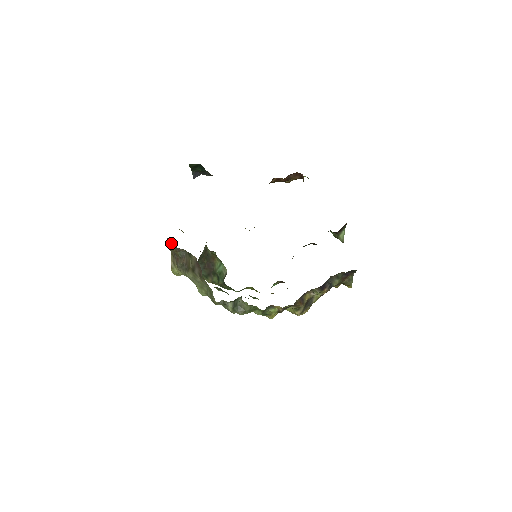
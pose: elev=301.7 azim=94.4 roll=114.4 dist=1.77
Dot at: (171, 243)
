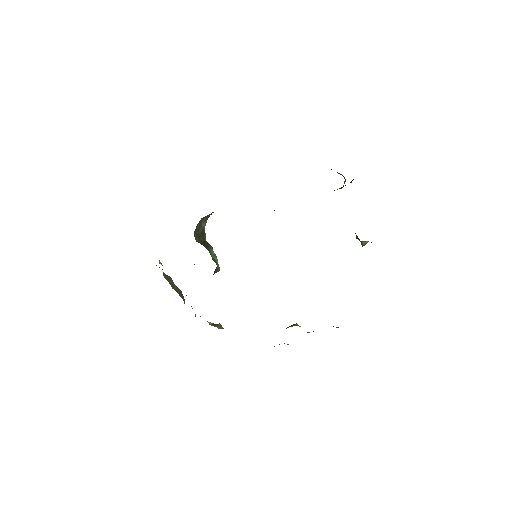
Dot at: occluded
